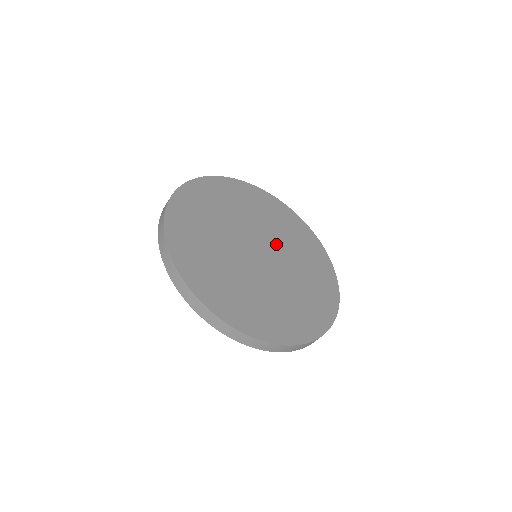
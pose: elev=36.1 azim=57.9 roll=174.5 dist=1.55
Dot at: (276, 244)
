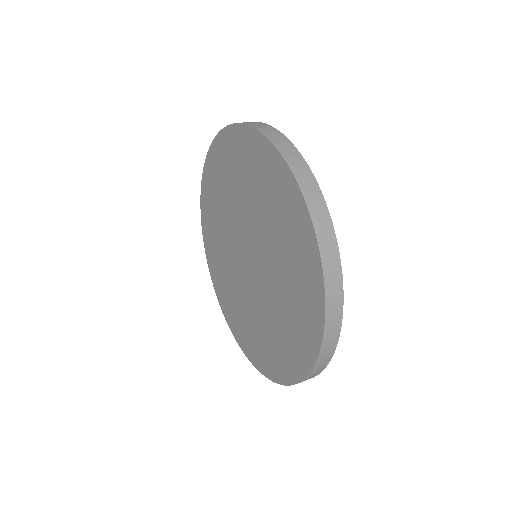
Dot at: occluded
